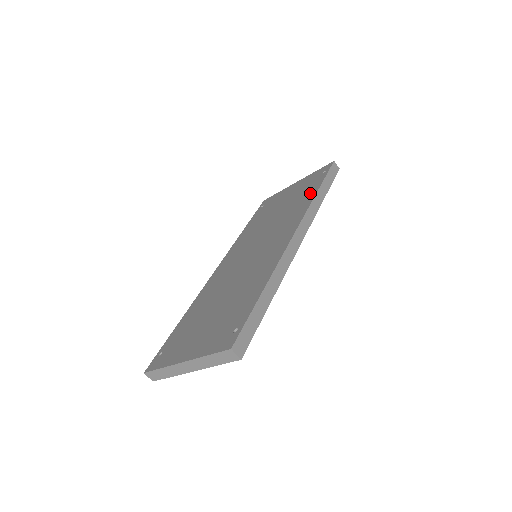
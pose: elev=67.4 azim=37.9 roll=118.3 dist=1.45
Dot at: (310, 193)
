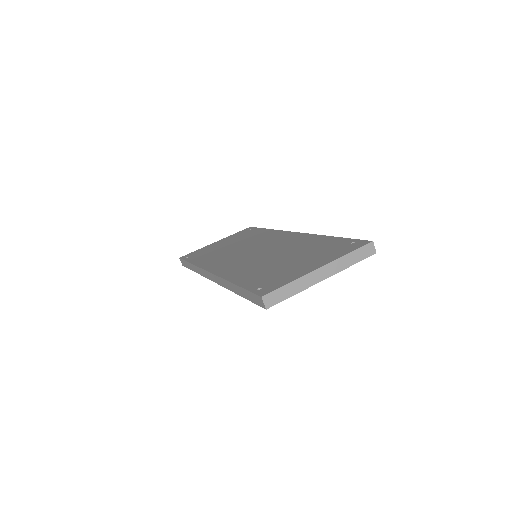
Dot at: (261, 232)
